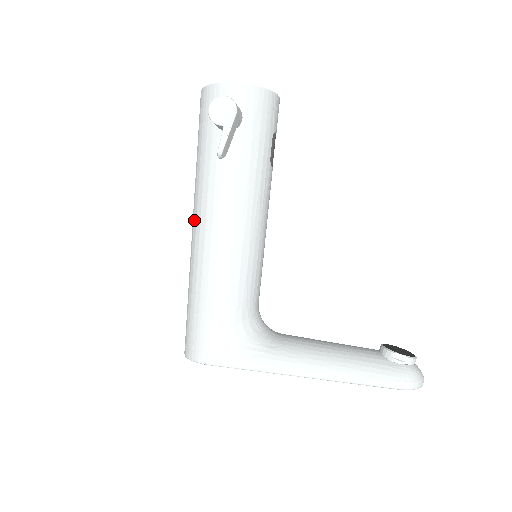
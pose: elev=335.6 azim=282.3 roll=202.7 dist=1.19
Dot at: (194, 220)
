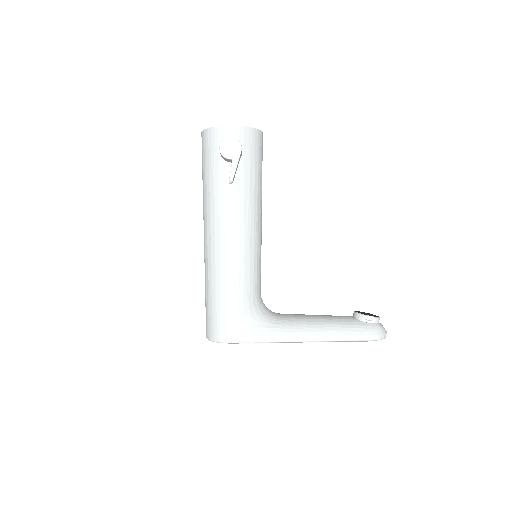
Dot at: (208, 232)
